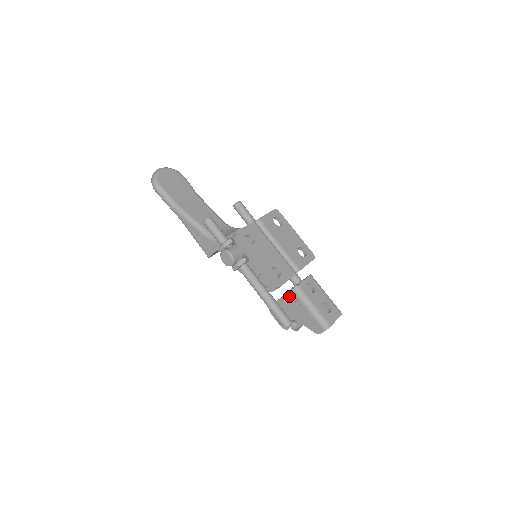
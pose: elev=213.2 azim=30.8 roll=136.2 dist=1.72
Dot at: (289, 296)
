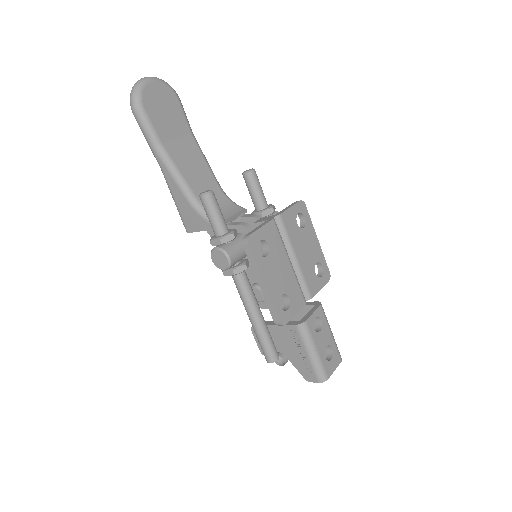
Dot at: (288, 329)
